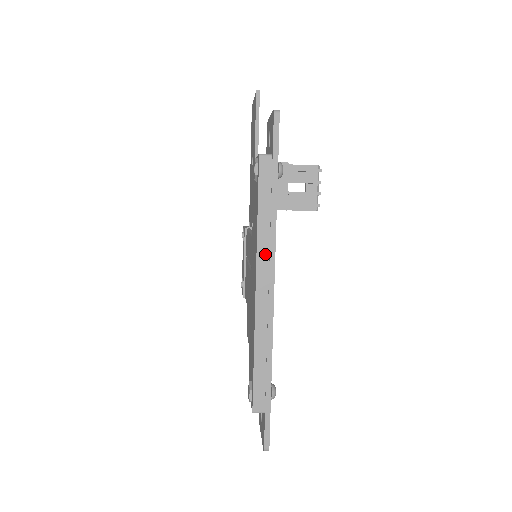
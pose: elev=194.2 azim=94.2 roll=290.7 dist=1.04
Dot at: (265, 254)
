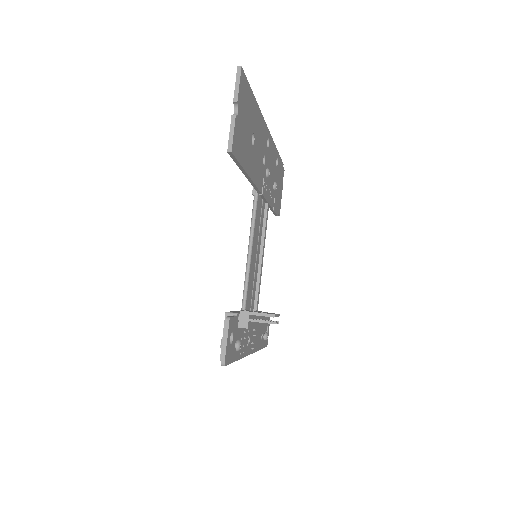
Dot at: occluded
